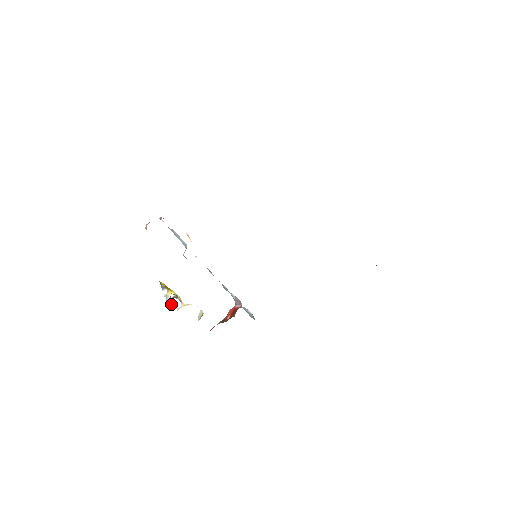
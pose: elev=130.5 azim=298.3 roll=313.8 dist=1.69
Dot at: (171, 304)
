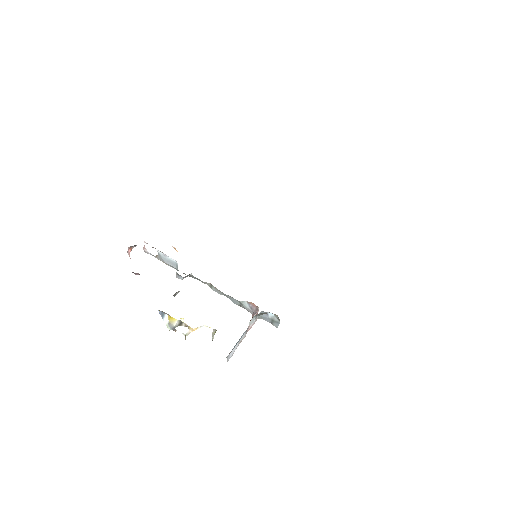
Dot at: occluded
